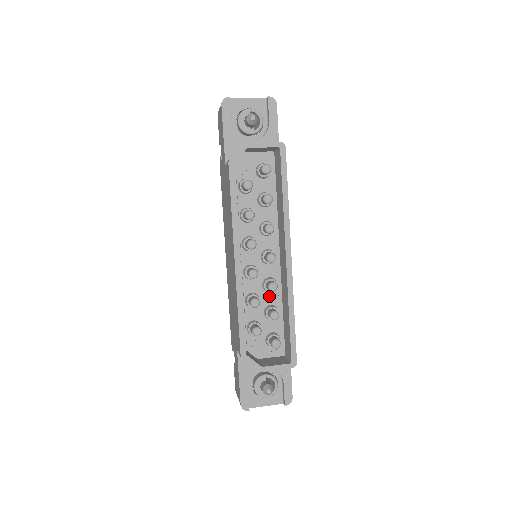
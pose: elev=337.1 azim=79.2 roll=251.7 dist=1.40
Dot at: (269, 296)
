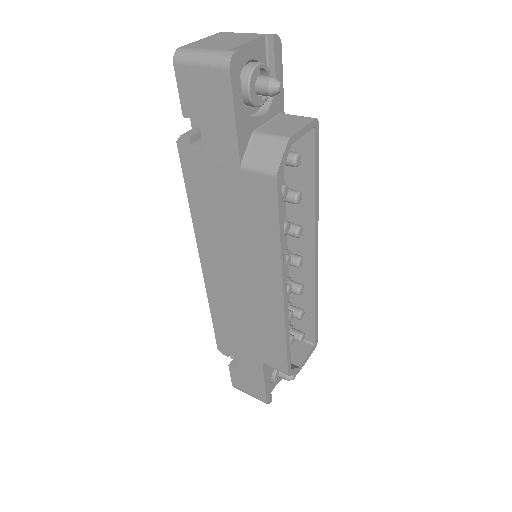
Dot at: occluded
